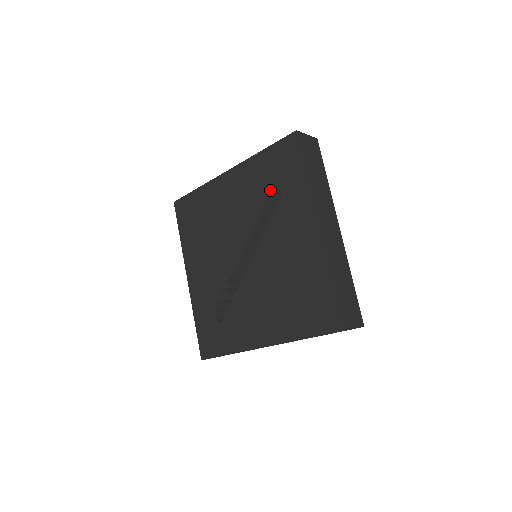
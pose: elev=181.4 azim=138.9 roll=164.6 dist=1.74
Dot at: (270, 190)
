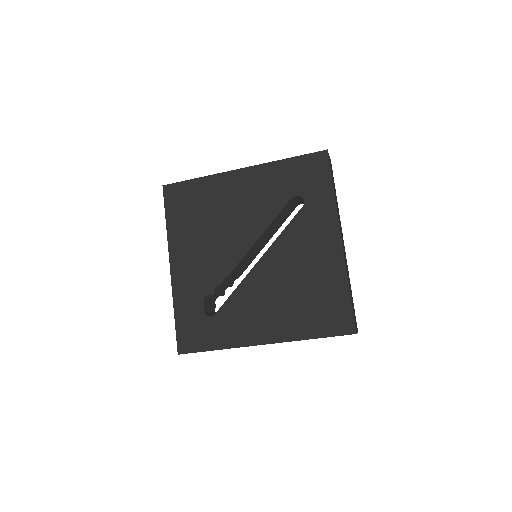
Dot at: (291, 197)
